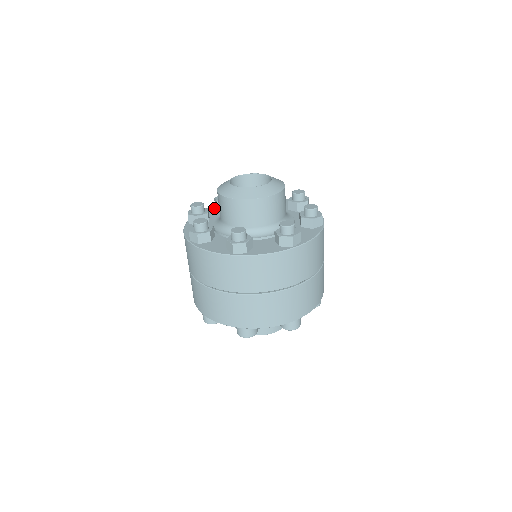
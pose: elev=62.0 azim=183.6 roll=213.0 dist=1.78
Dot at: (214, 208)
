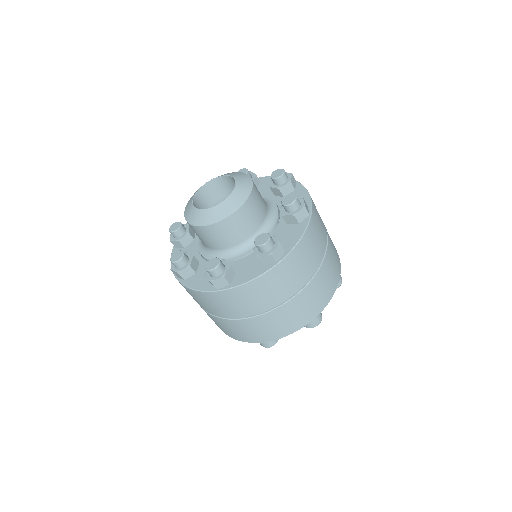
Dot at: (178, 250)
